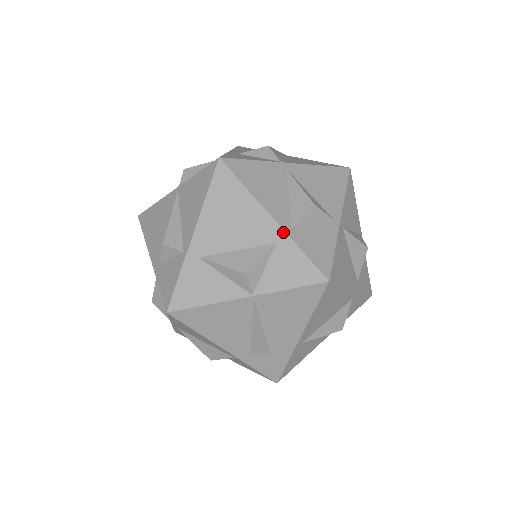
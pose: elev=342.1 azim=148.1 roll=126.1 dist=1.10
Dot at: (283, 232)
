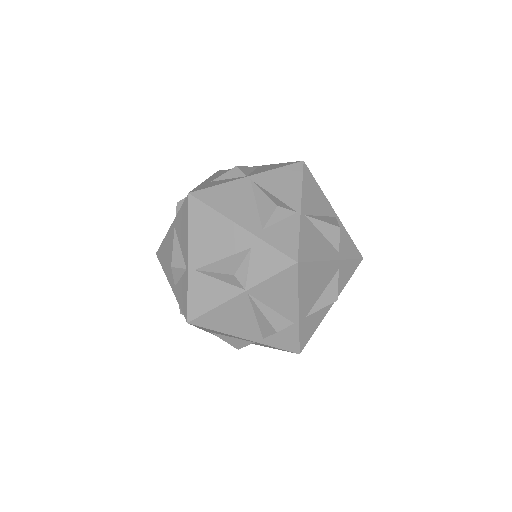
Dot at: (340, 261)
